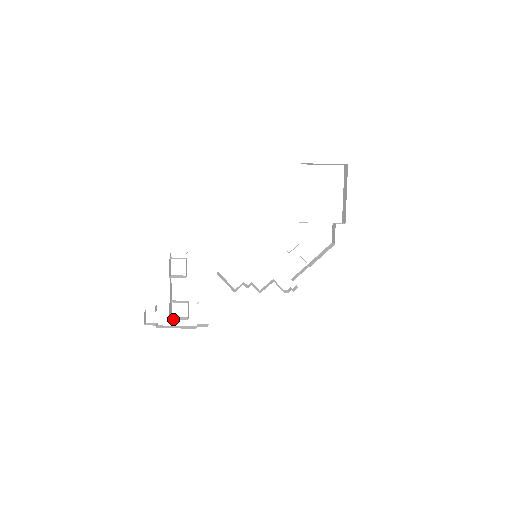
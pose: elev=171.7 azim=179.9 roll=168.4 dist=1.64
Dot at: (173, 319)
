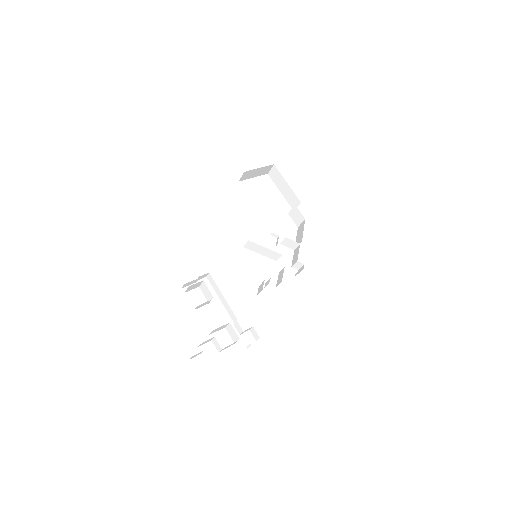
Dot at: (225, 347)
